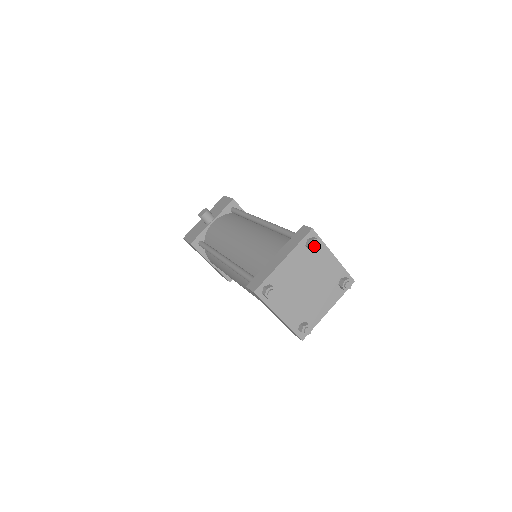
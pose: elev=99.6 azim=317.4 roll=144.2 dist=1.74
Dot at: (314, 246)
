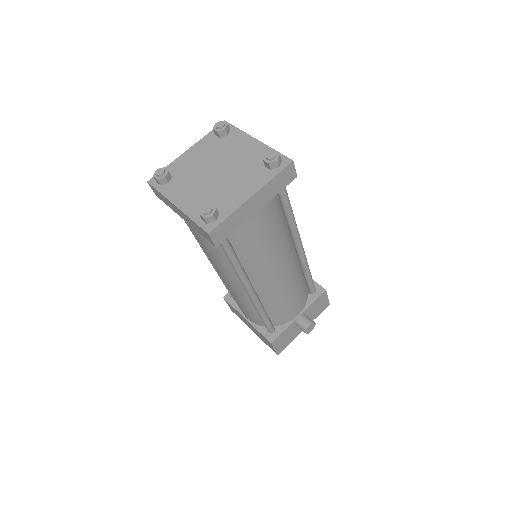
Dot at: (217, 125)
